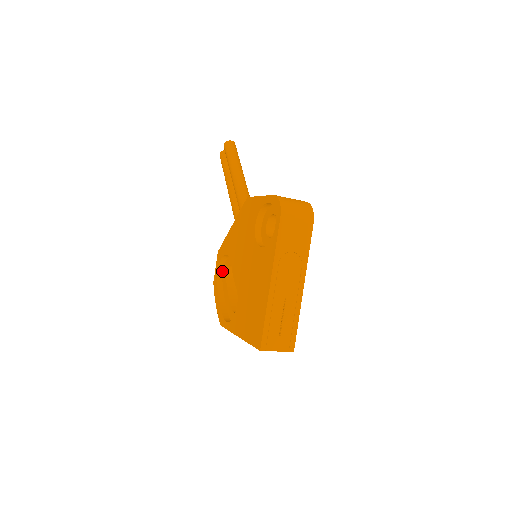
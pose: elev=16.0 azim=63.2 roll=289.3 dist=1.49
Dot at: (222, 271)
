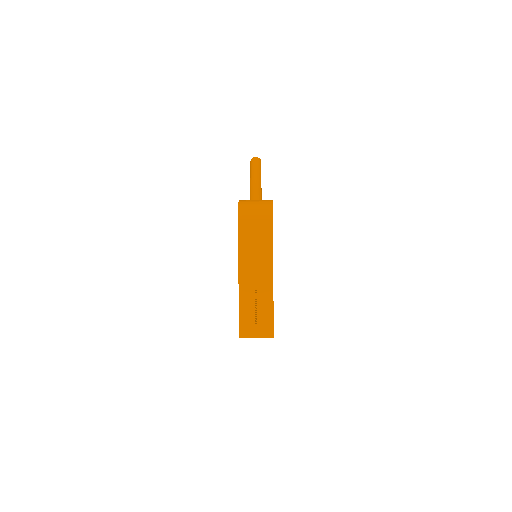
Dot at: occluded
